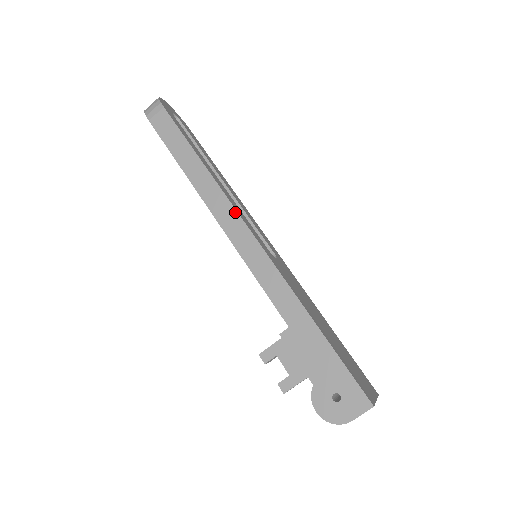
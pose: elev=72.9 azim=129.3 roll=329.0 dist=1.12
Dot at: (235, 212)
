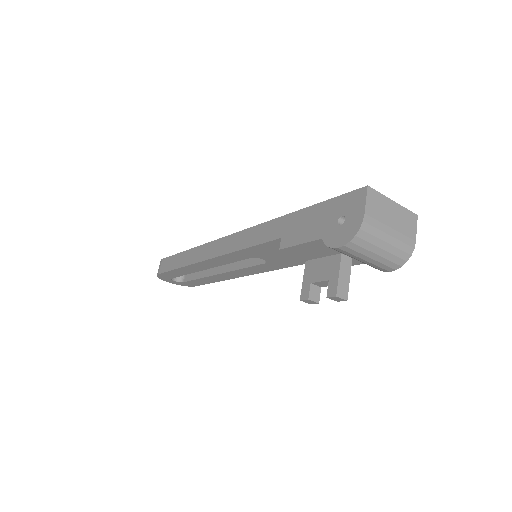
Dot at: (216, 241)
